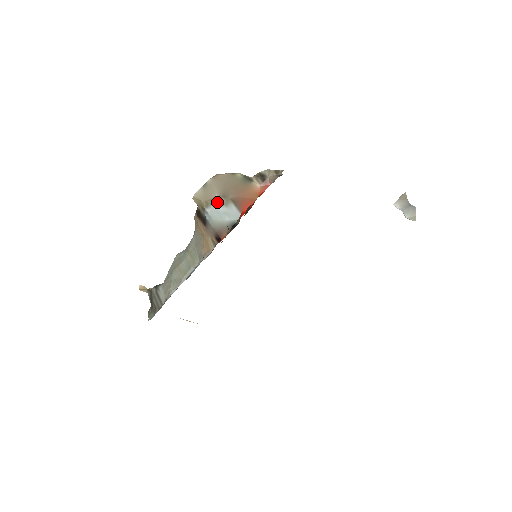
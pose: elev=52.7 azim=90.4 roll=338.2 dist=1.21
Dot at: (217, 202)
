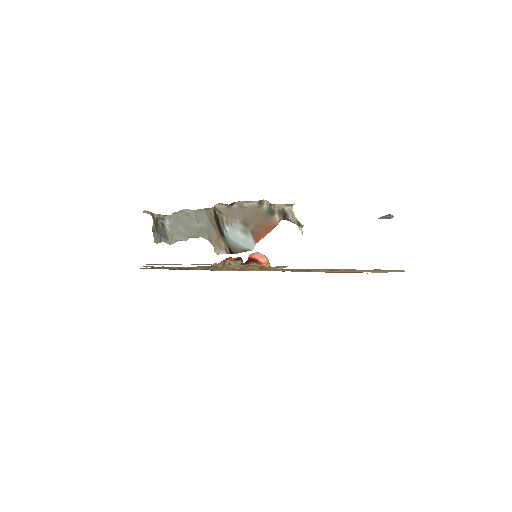
Dot at: (237, 227)
